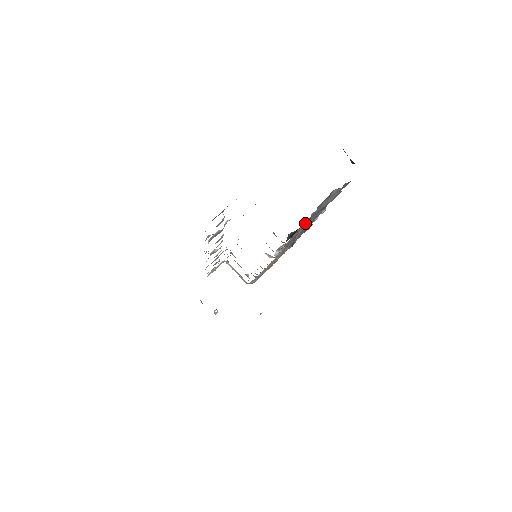
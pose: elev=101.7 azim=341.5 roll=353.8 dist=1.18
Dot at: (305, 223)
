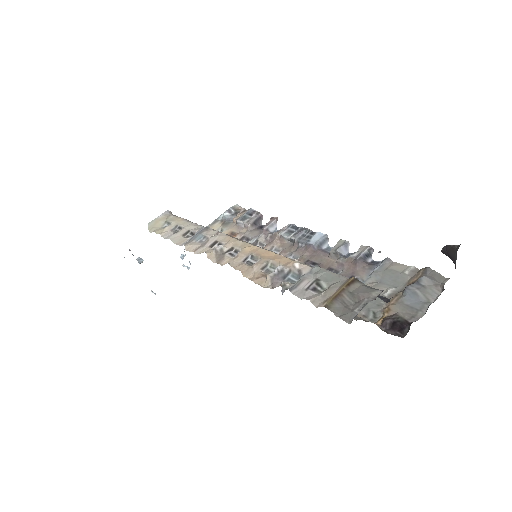
Dot at: (394, 305)
